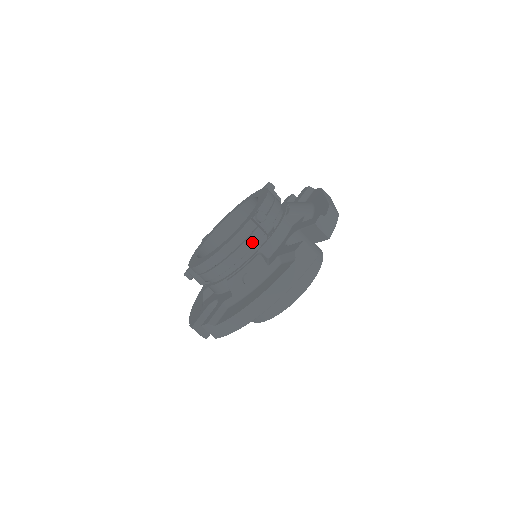
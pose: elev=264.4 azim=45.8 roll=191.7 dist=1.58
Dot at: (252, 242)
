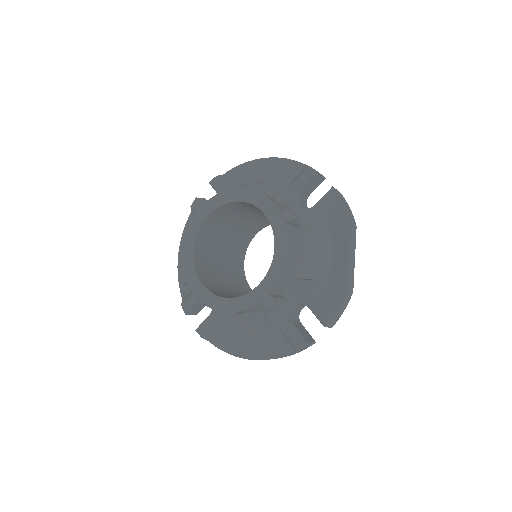
Dot at: (257, 310)
